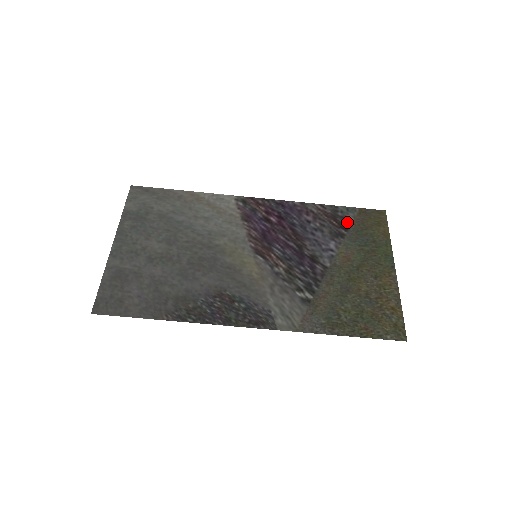
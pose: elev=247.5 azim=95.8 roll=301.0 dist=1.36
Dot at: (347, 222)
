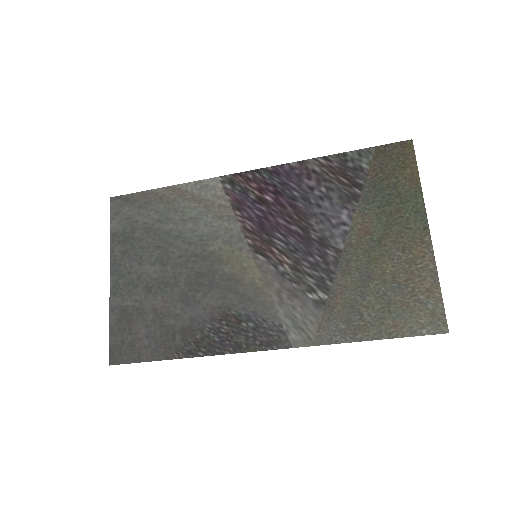
Dot at: (360, 175)
